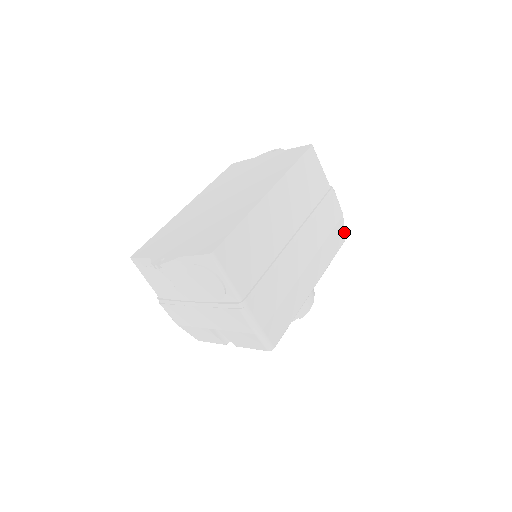
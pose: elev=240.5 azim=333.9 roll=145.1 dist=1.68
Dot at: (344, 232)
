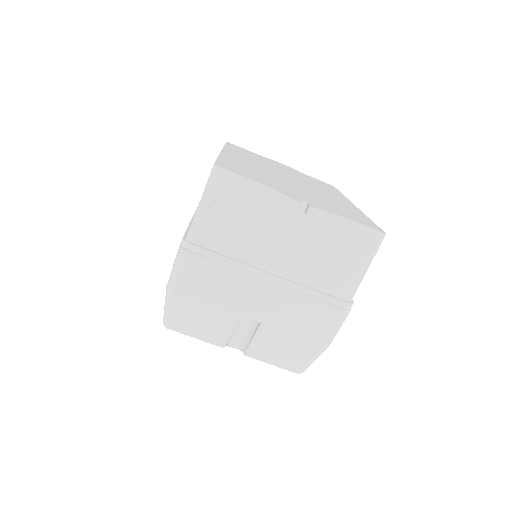
Dot at: occluded
